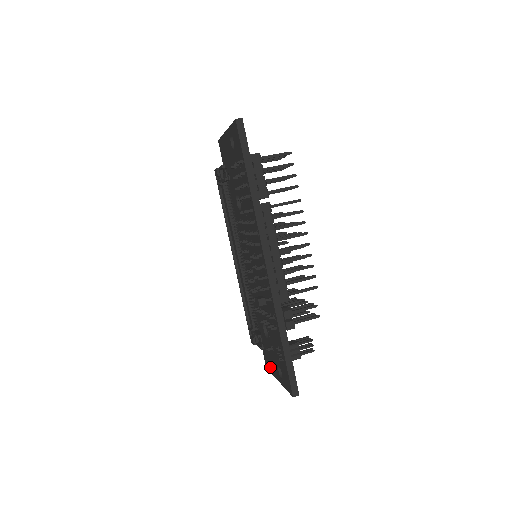
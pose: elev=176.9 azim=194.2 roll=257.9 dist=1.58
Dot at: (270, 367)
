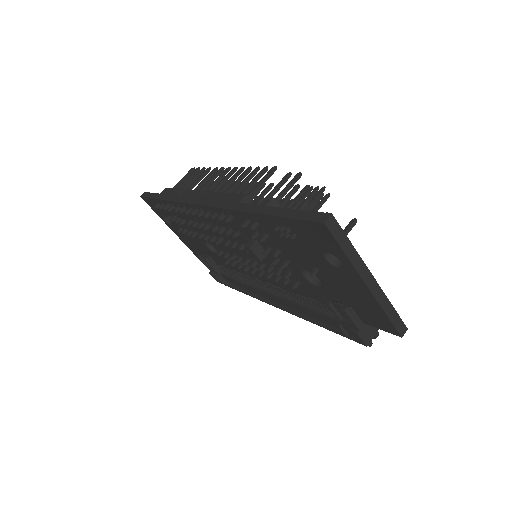
Dot at: (374, 311)
